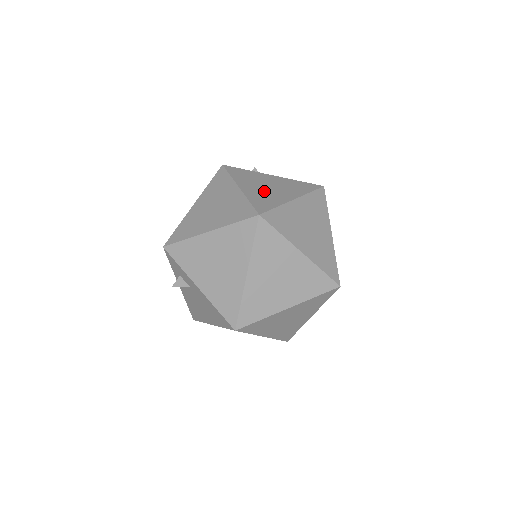
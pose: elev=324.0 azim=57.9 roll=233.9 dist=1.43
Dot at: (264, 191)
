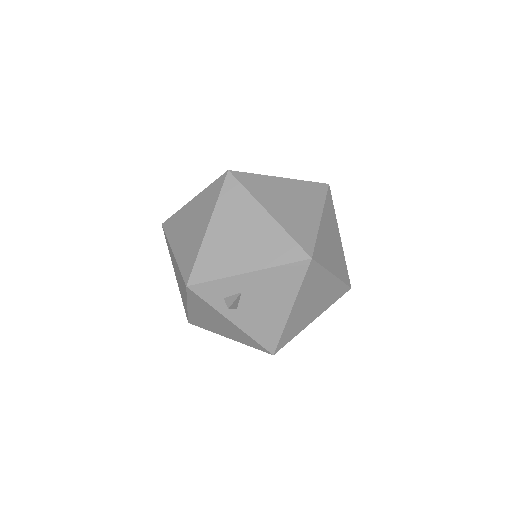
Dot at: occluded
